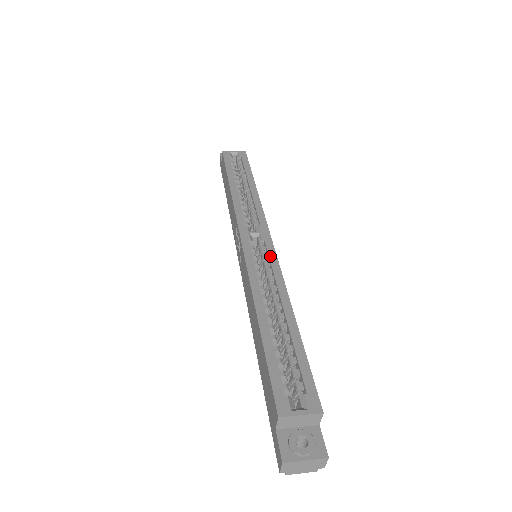
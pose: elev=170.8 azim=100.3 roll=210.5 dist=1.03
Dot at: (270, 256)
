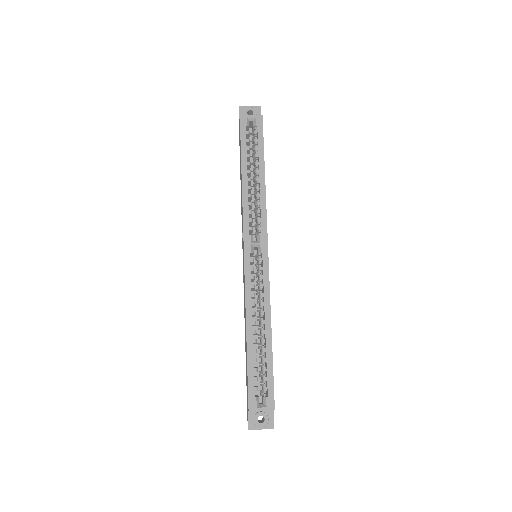
Dot at: (264, 273)
